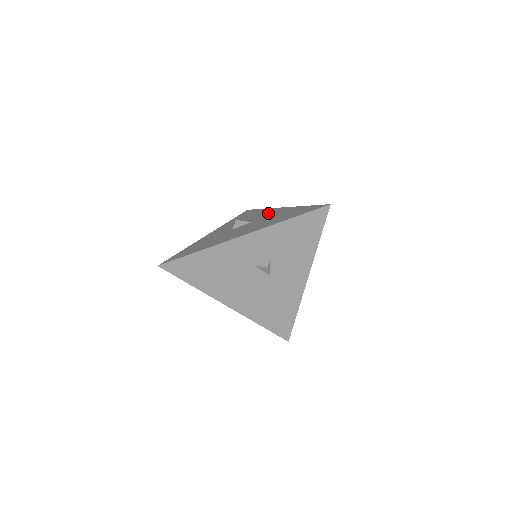
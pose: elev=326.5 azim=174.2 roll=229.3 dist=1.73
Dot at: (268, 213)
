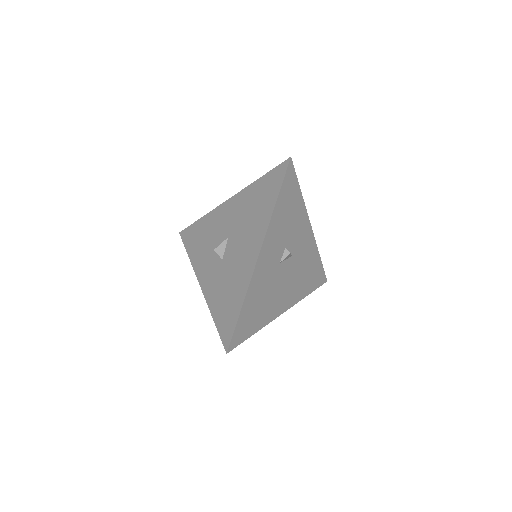
Dot at: (225, 216)
